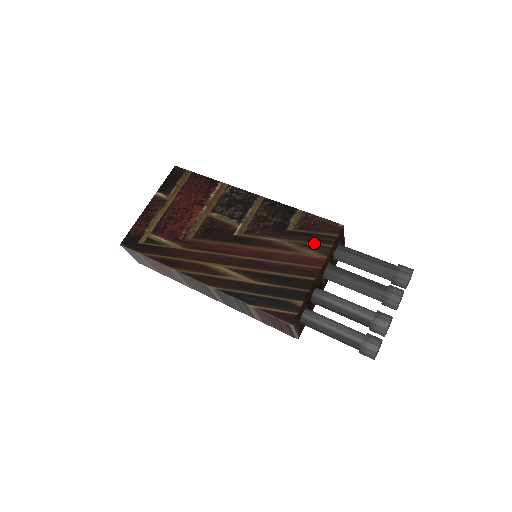
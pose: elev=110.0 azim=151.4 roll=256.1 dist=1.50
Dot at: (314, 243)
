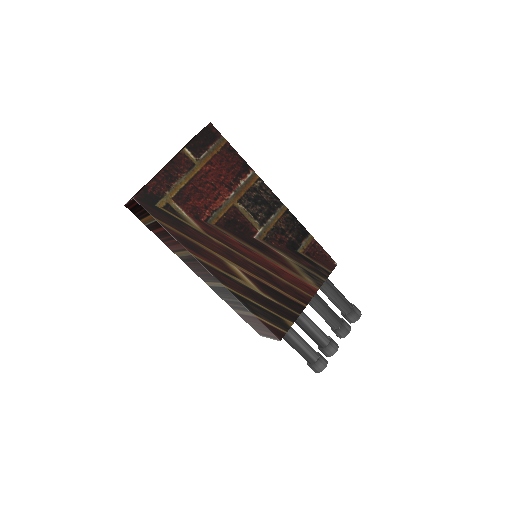
Dot at: (314, 273)
